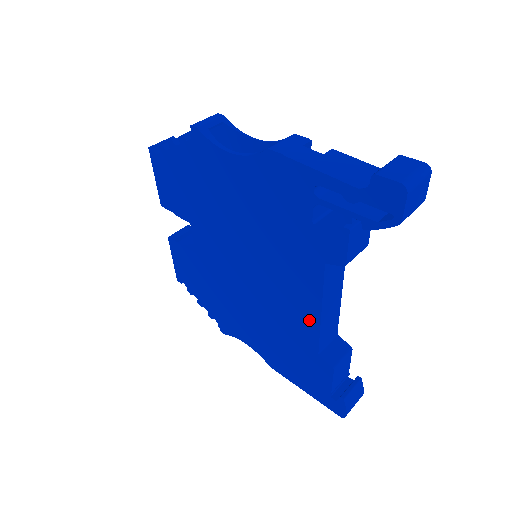
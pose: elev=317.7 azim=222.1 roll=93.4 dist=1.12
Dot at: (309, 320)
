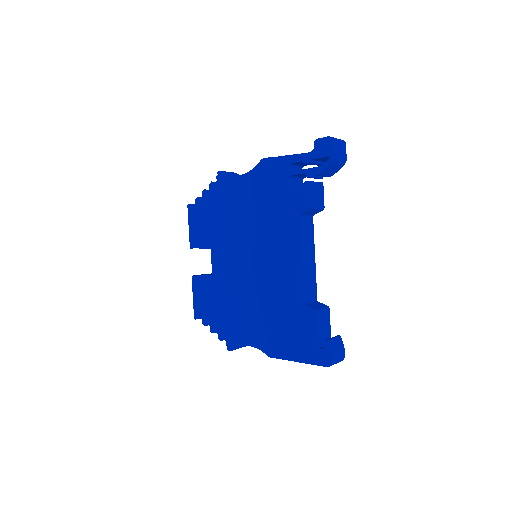
Dot at: (294, 274)
